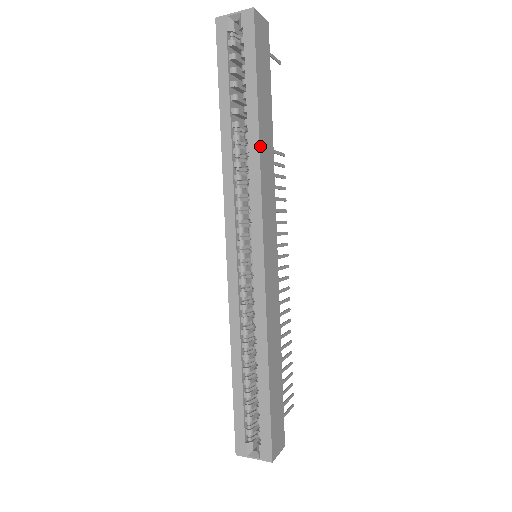
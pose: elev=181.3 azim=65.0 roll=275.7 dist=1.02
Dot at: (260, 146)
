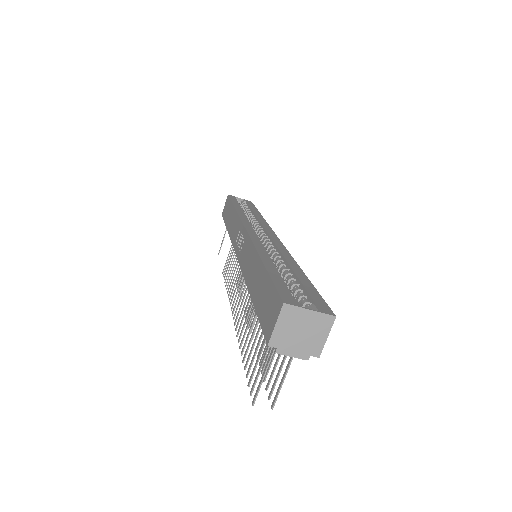
Dot at: occluded
